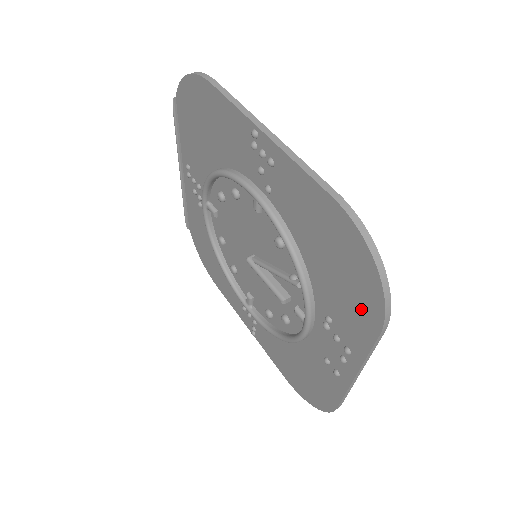
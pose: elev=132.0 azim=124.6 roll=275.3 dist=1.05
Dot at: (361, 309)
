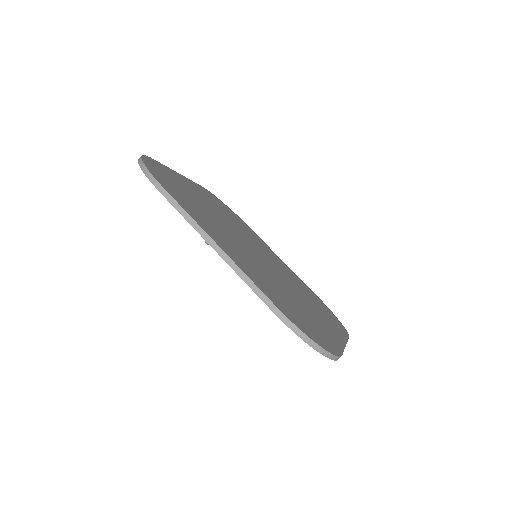
Dot at: occluded
